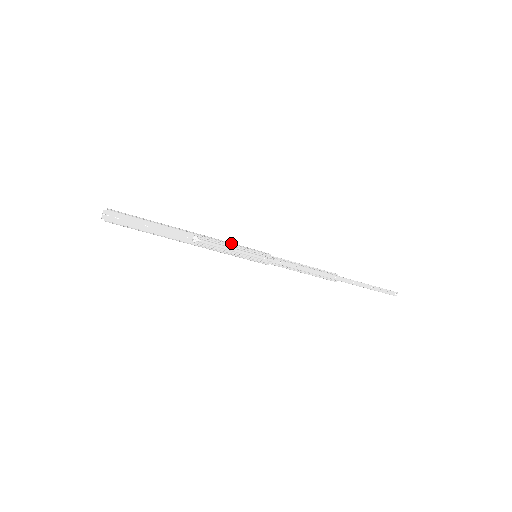
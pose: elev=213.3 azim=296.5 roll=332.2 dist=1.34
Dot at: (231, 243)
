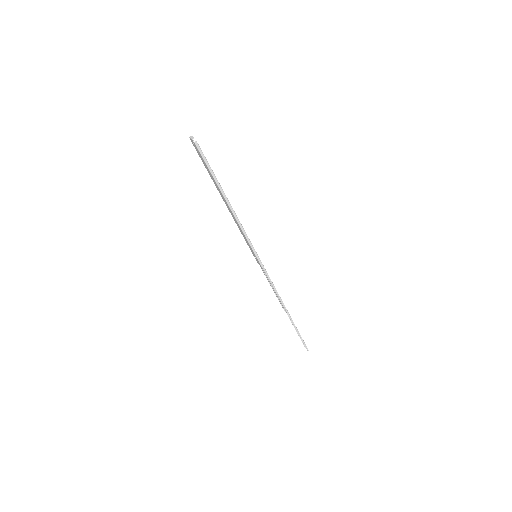
Dot at: occluded
